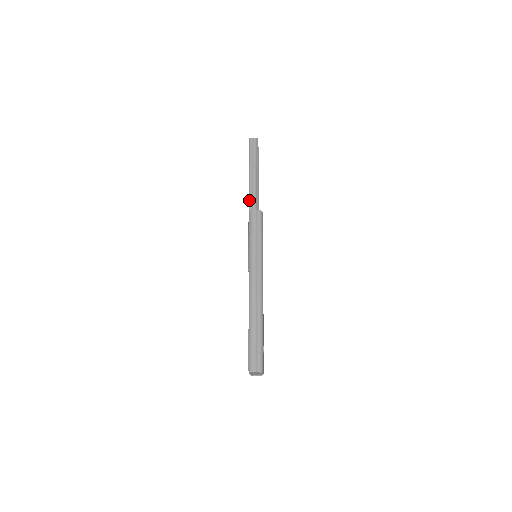
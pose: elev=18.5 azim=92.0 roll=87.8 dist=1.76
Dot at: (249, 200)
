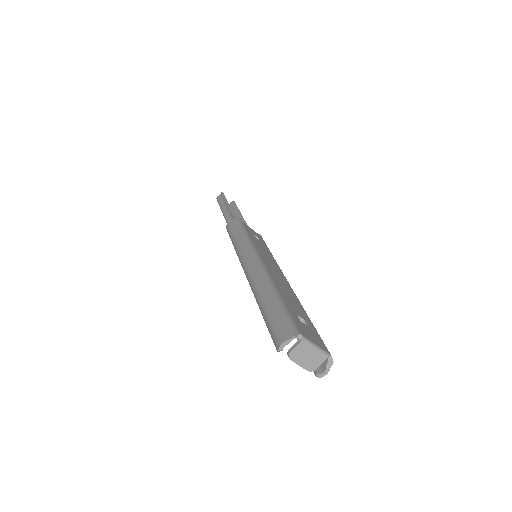
Dot at: occluded
